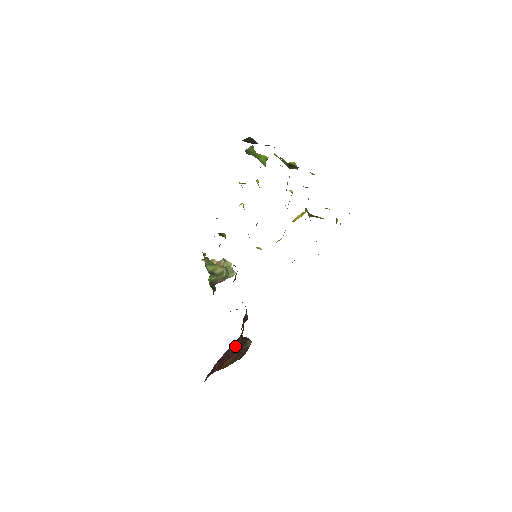
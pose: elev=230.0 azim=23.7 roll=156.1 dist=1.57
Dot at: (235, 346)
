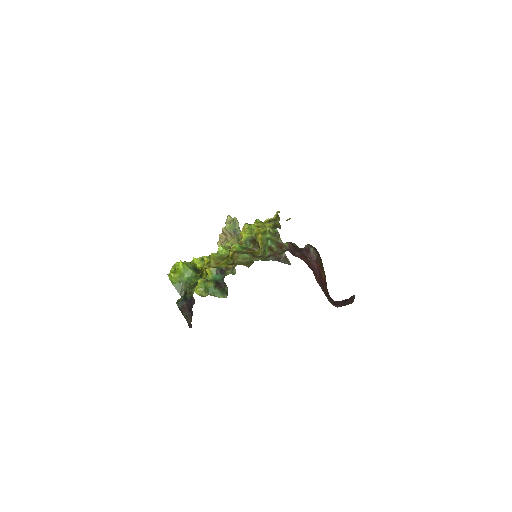
Dot at: (316, 272)
